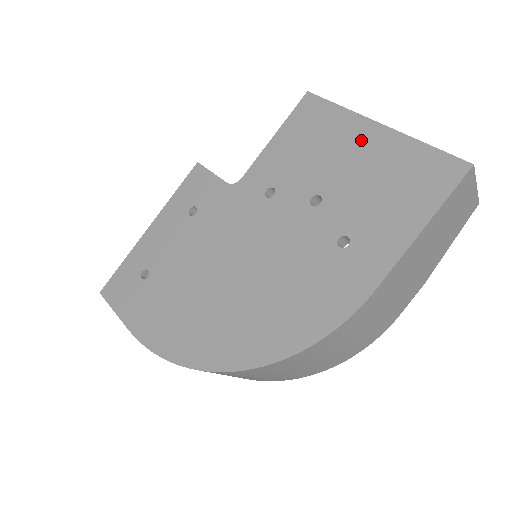
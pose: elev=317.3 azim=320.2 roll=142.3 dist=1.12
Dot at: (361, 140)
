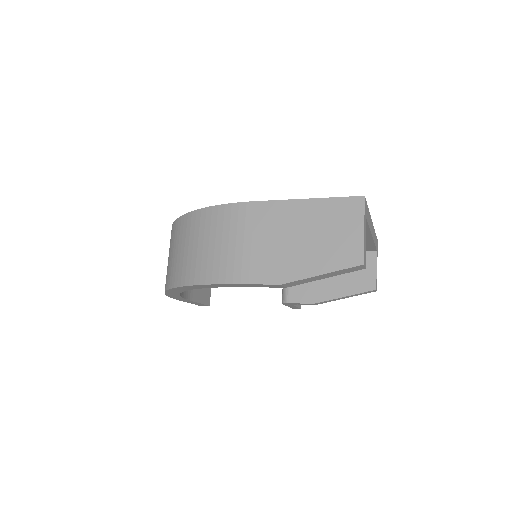
Dot at: occluded
